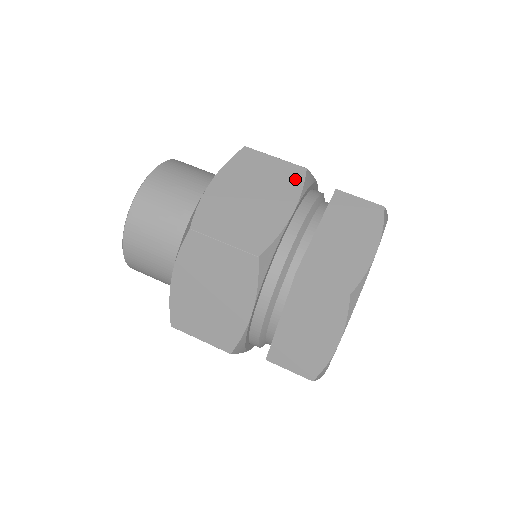
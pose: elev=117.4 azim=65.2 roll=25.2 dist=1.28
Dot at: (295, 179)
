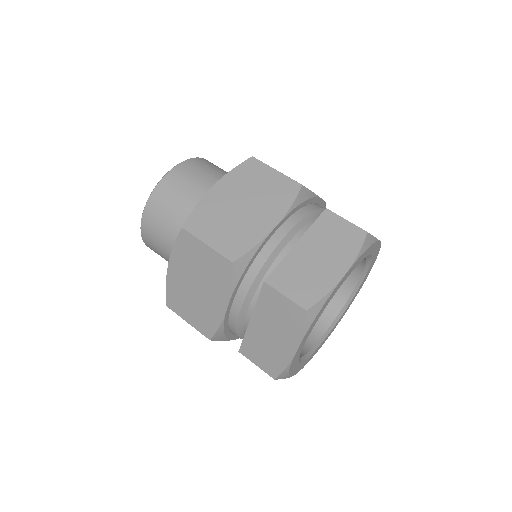
Dot at: (288, 194)
